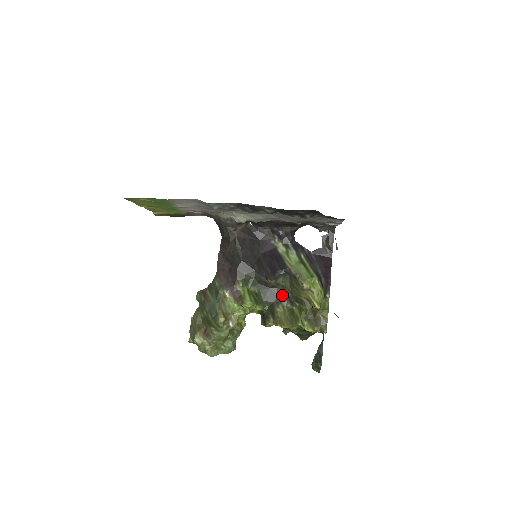
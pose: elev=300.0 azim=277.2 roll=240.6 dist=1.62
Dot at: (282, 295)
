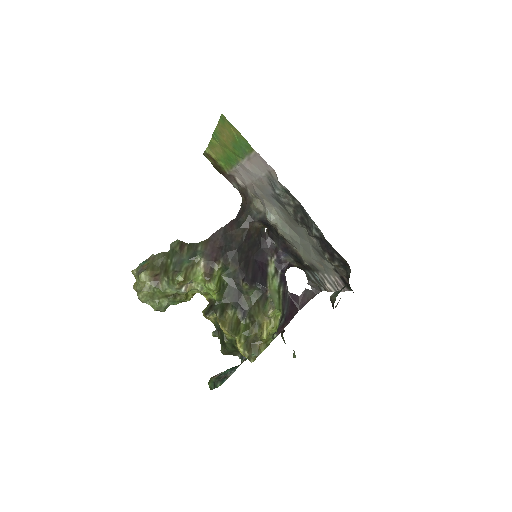
Dot at: (242, 303)
